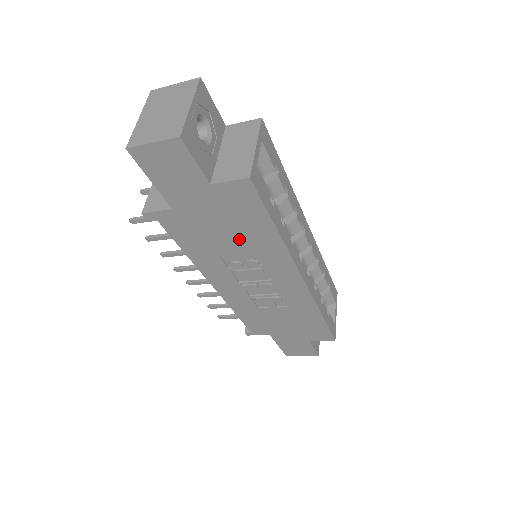
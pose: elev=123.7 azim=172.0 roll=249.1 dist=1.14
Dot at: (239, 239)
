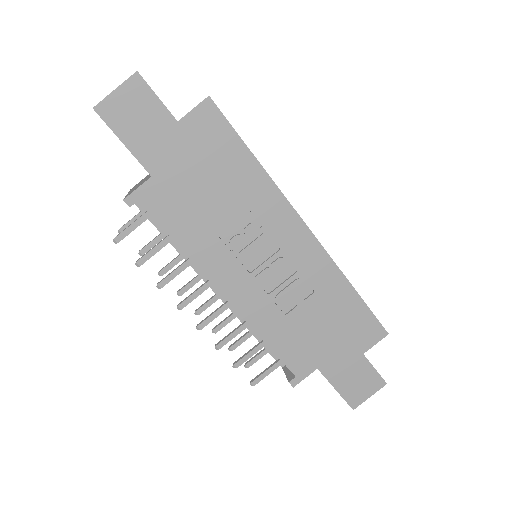
Dot at: (226, 193)
